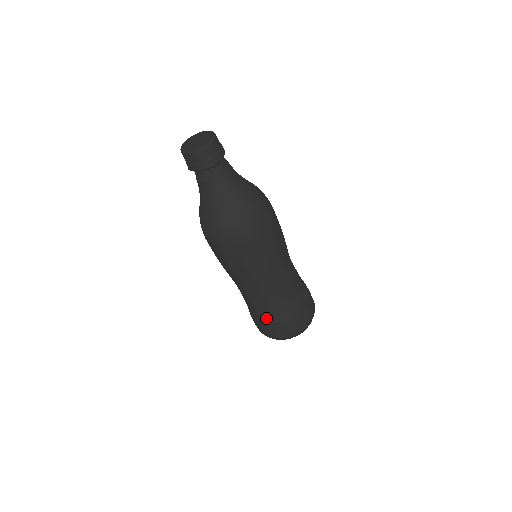
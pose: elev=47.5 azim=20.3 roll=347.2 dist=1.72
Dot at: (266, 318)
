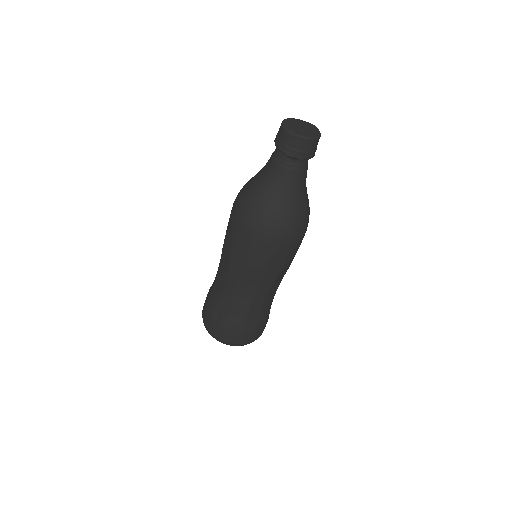
Dot at: (211, 300)
